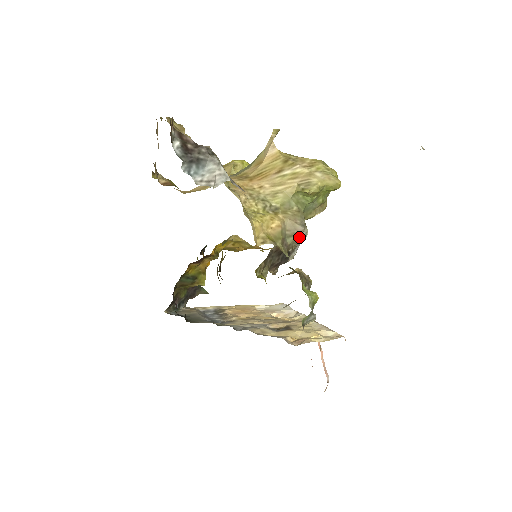
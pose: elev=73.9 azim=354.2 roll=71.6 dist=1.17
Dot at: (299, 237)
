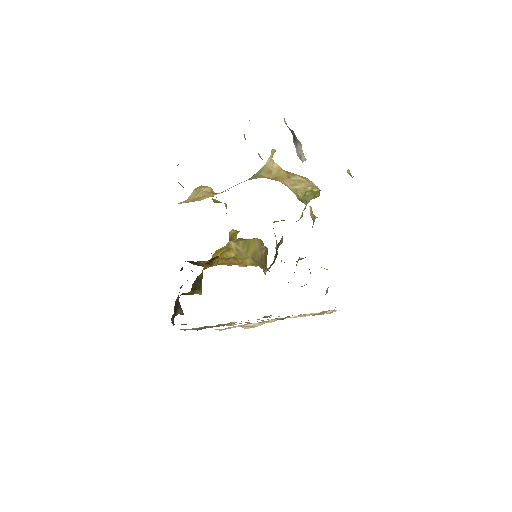
Dot at: (282, 240)
